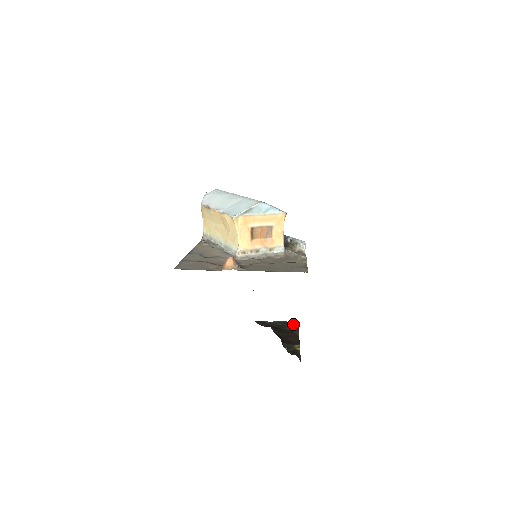
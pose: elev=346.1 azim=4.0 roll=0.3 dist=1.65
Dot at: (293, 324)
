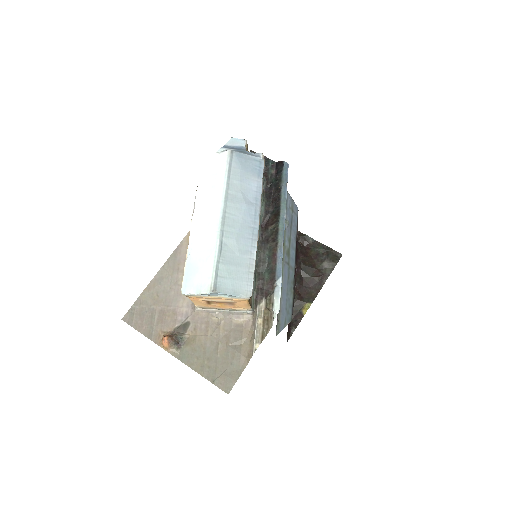
Dot at: (333, 258)
